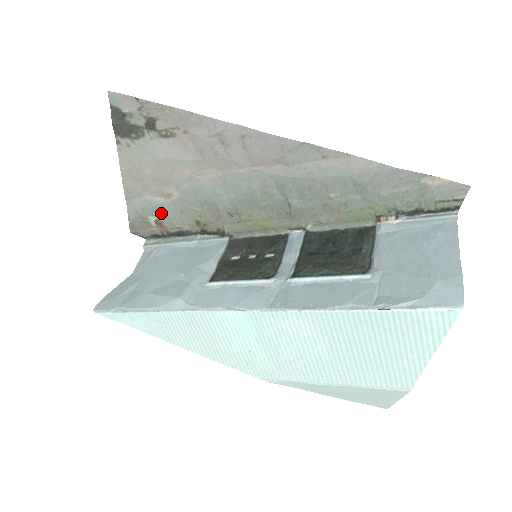
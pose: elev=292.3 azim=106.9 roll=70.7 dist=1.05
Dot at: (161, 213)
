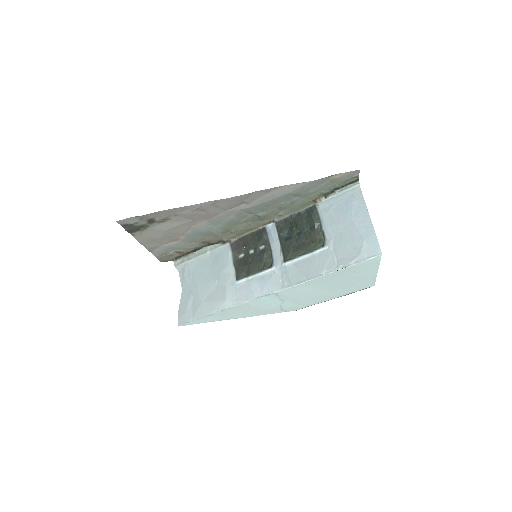
Dot at: (177, 248)
